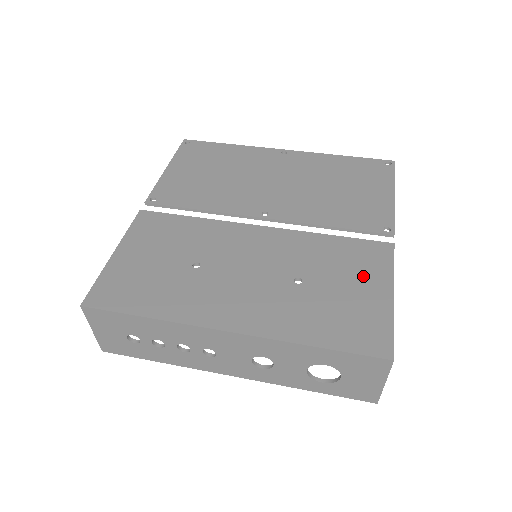
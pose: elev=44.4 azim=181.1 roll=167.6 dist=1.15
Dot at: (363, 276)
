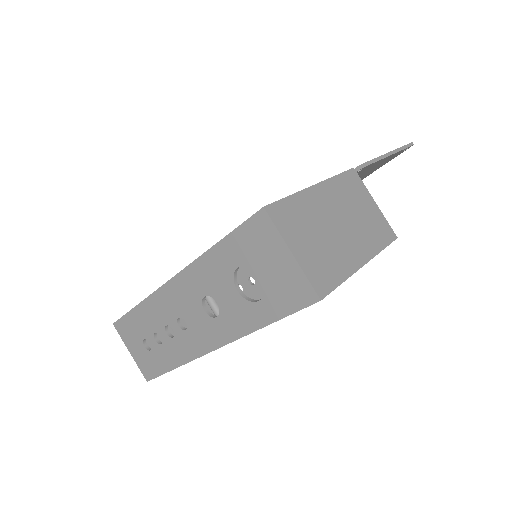
Dot at: occluded
